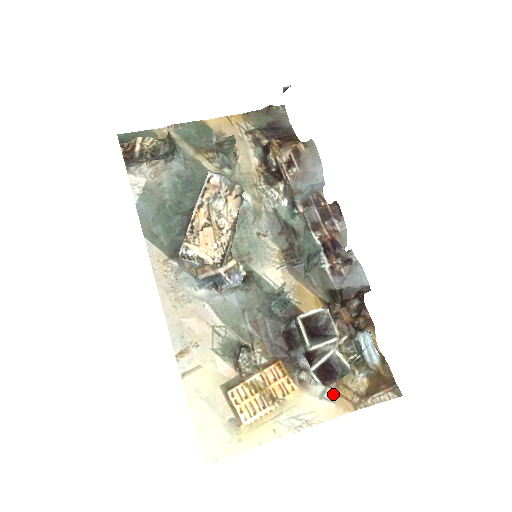
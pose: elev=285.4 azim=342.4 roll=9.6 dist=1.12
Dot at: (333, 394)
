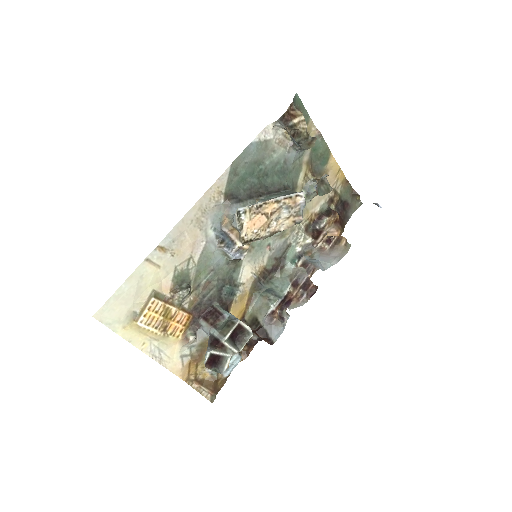
Dot at: (188, 362)
